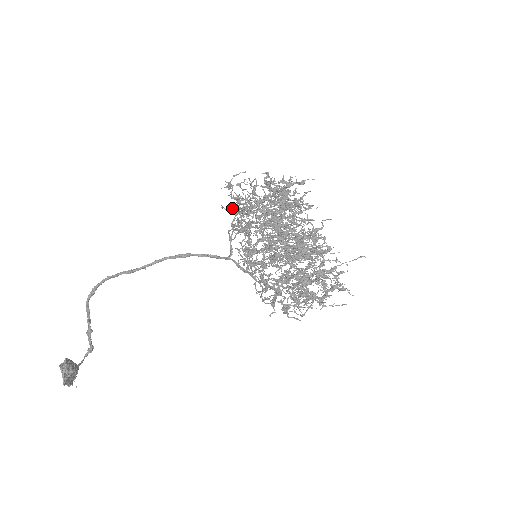
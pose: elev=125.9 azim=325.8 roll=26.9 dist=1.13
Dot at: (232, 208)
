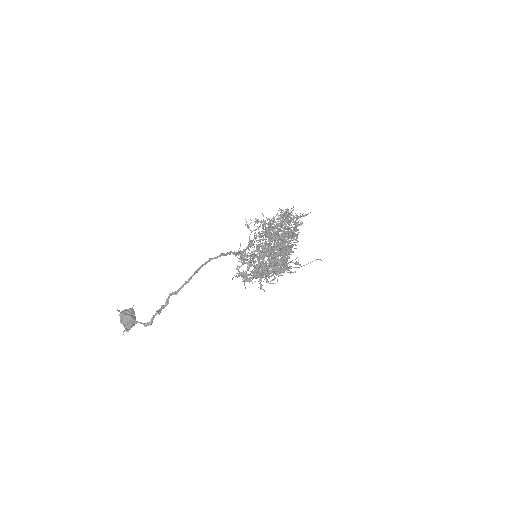
Dot at: occluded
